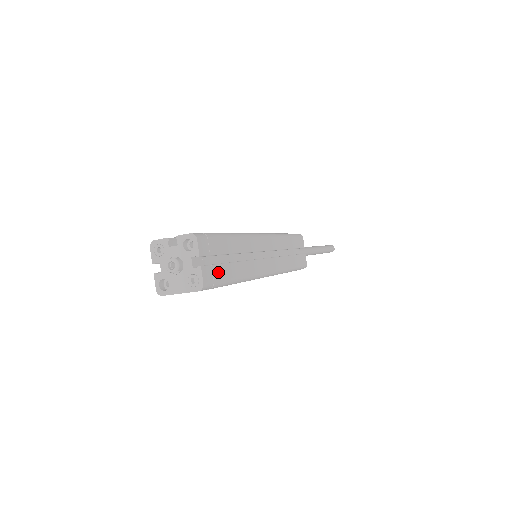
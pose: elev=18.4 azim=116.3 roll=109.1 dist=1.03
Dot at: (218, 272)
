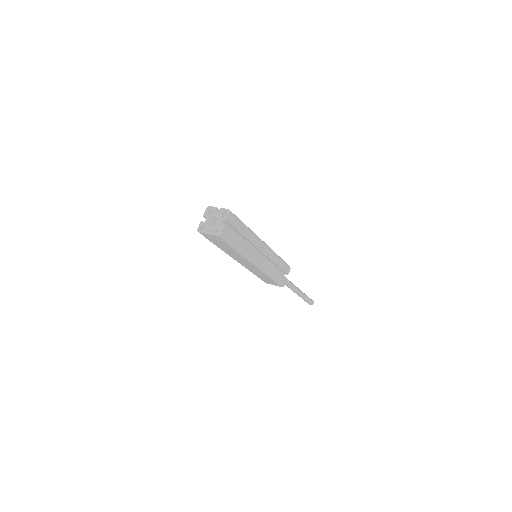
Dot at: (231, 236)
